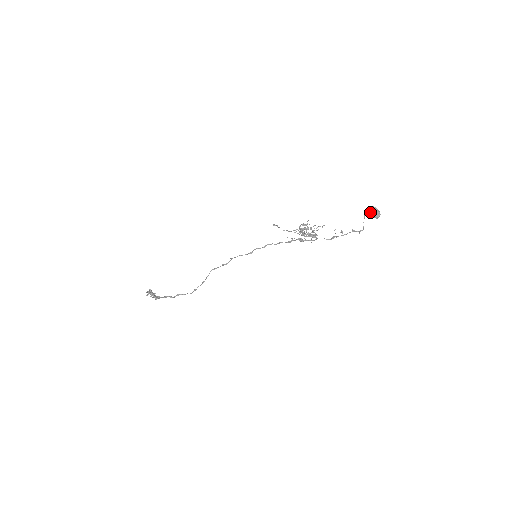
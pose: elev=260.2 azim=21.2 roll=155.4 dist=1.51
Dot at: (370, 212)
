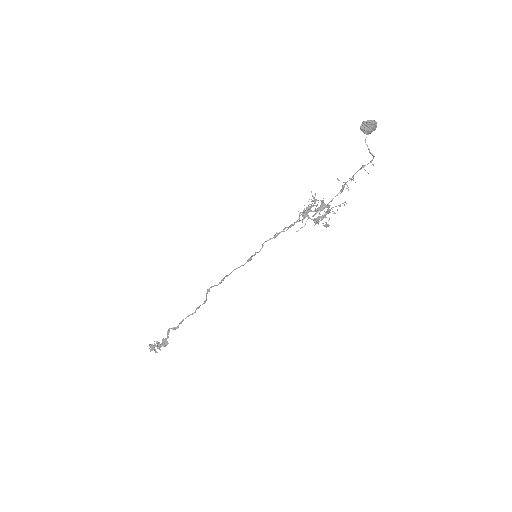
Dot at: occluded
